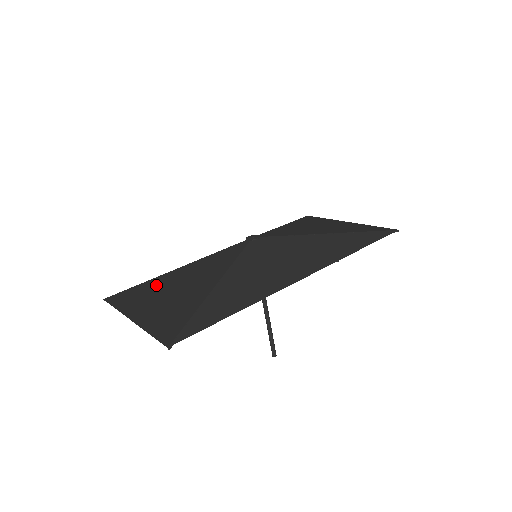
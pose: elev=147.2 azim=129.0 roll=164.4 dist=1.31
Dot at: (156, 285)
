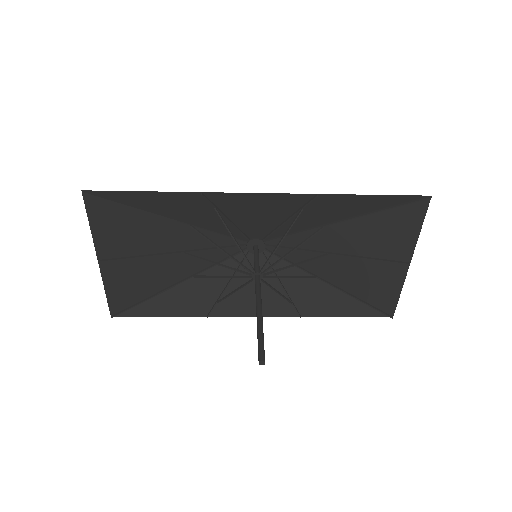
Dot at: (150, 280)
